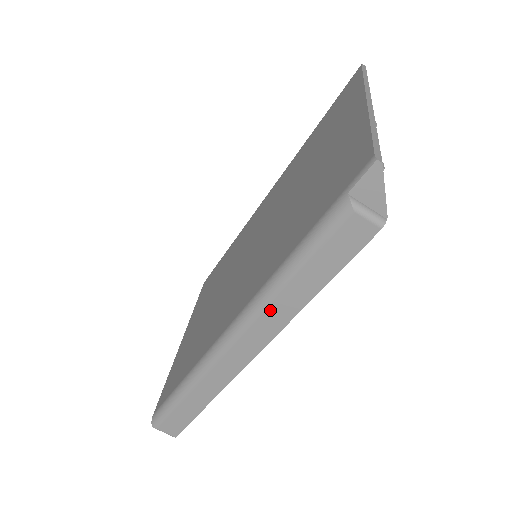
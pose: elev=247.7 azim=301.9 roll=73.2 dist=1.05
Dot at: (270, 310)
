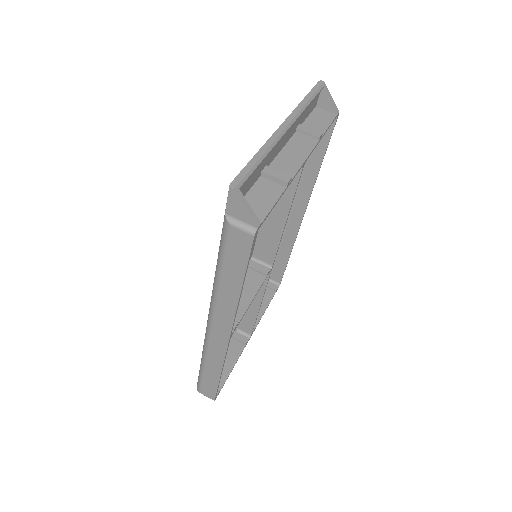
Dot at: (220, 301)
